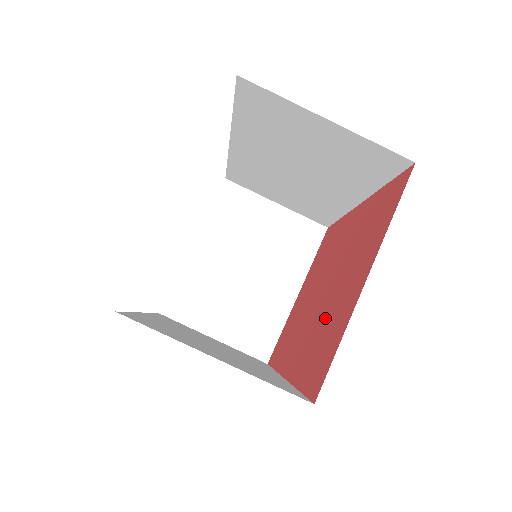
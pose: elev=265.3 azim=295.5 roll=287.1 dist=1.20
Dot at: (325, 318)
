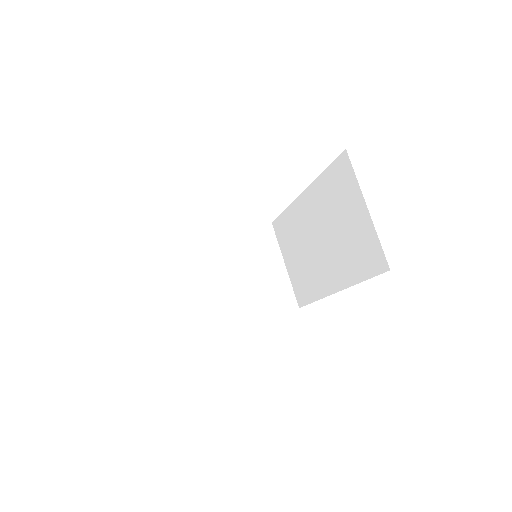
Dot at: occluded
